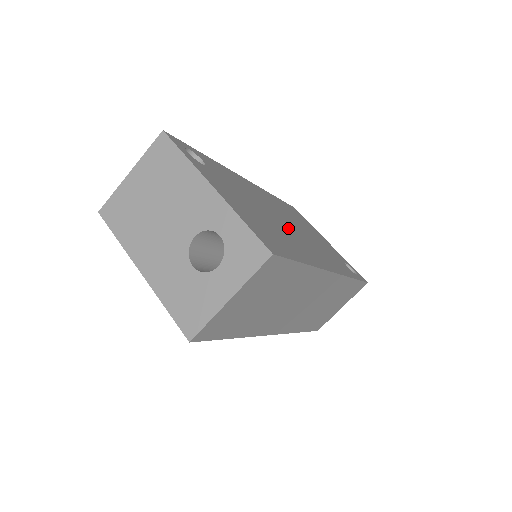
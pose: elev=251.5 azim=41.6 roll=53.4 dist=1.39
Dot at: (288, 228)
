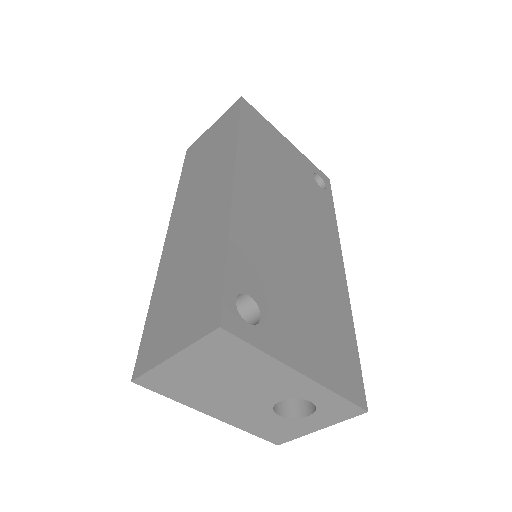
Dot at: (305, 251)
